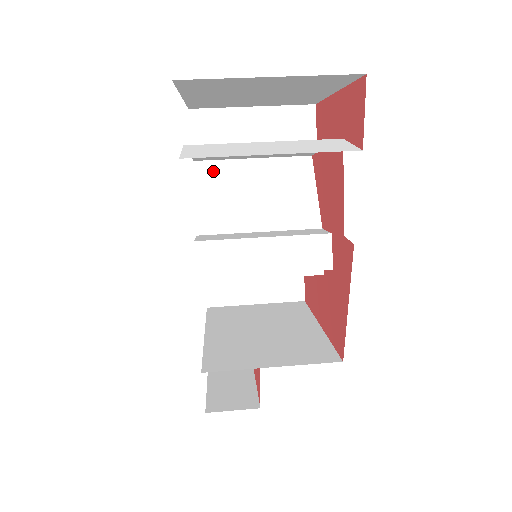
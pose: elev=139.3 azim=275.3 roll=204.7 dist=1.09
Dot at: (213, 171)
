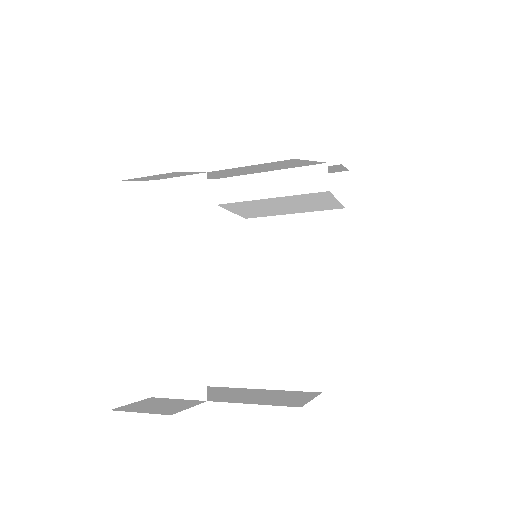
Dot at: occluded
